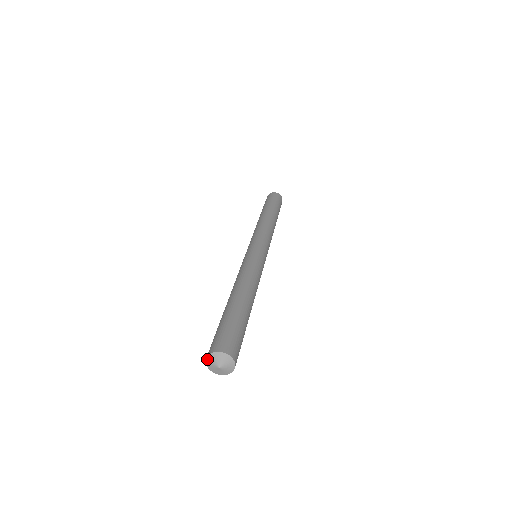
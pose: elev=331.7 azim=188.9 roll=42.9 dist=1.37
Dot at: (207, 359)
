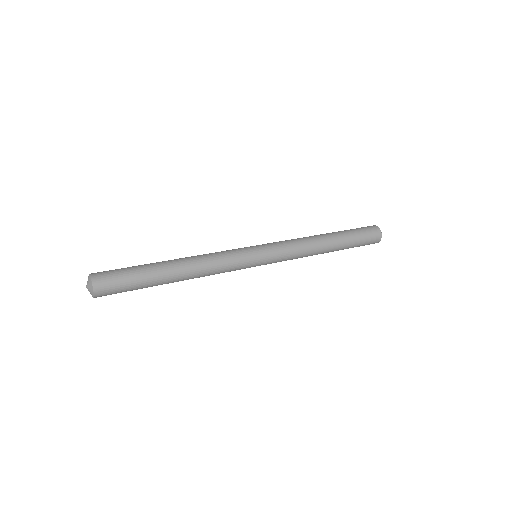
Dot at: occluded
